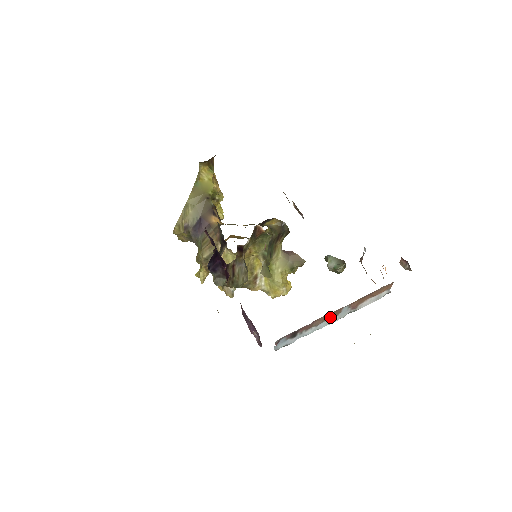
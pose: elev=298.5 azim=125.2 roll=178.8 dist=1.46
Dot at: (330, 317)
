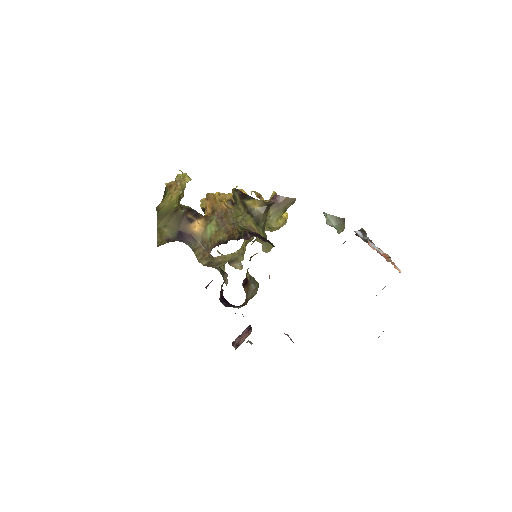
Dot at: occluded
